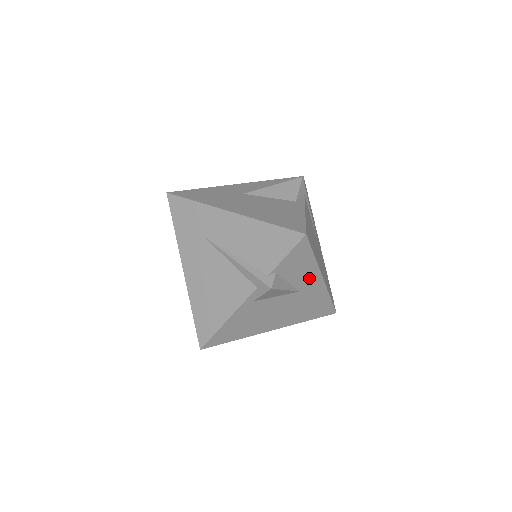
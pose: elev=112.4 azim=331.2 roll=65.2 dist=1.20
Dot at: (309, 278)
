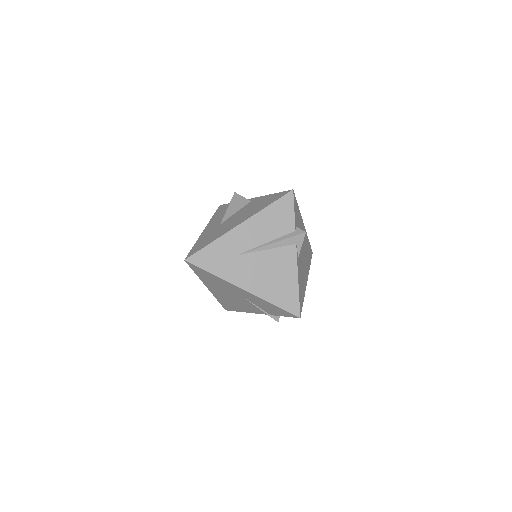
Dot at: (301, 226)
